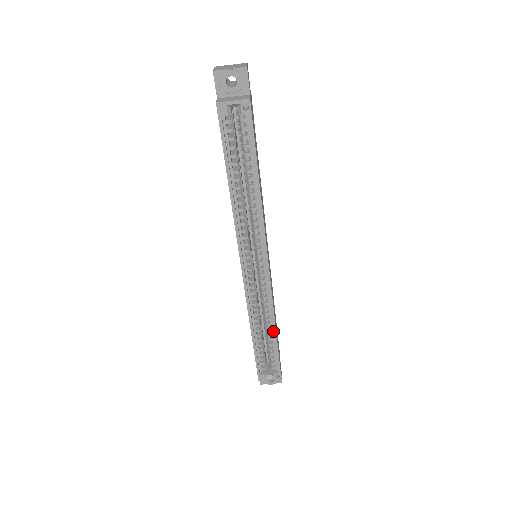
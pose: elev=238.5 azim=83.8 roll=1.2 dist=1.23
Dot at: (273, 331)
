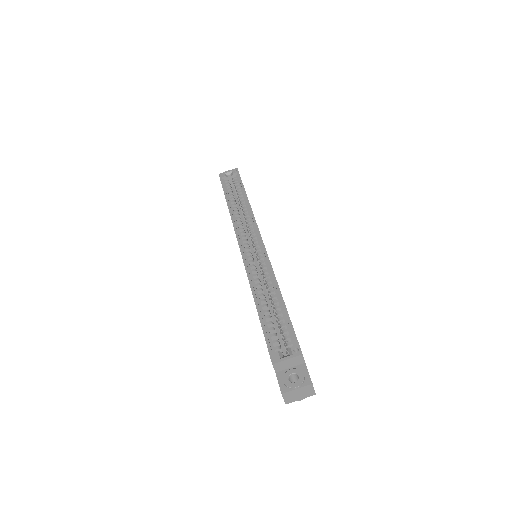
Dot at: (279, 297)
